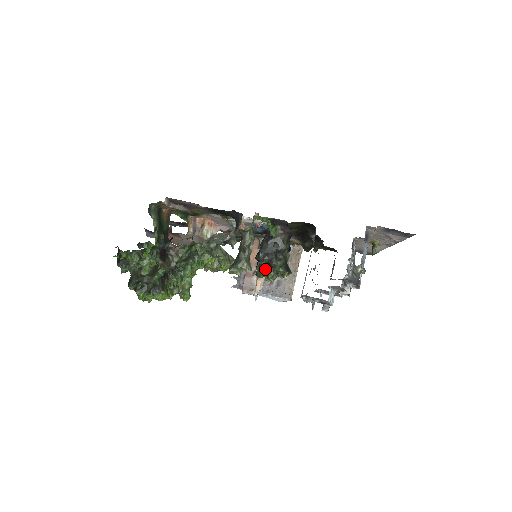
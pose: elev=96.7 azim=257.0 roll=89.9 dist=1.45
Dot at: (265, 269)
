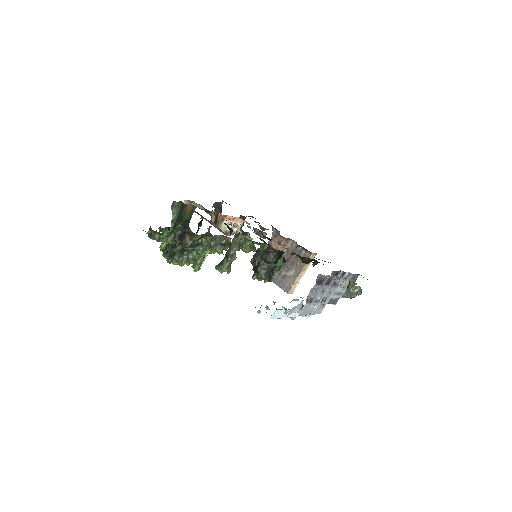
Dot at: (255, 270)
